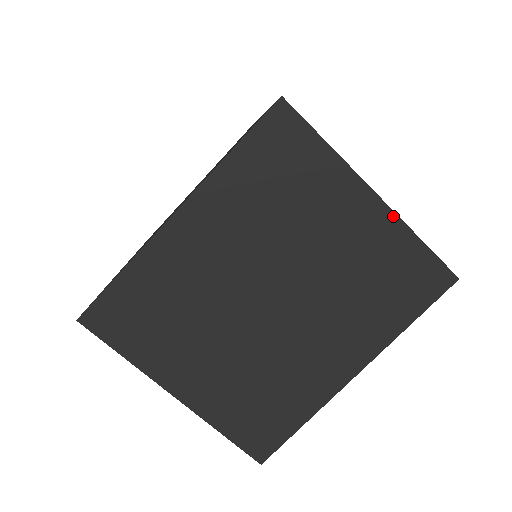
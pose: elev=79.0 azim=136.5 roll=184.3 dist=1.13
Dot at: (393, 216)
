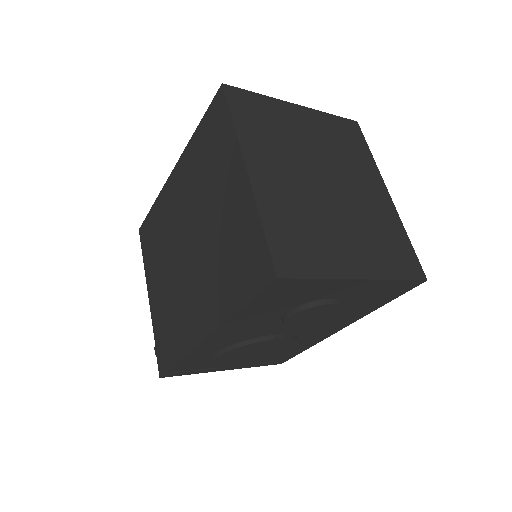
Dot at: (312, 110)
